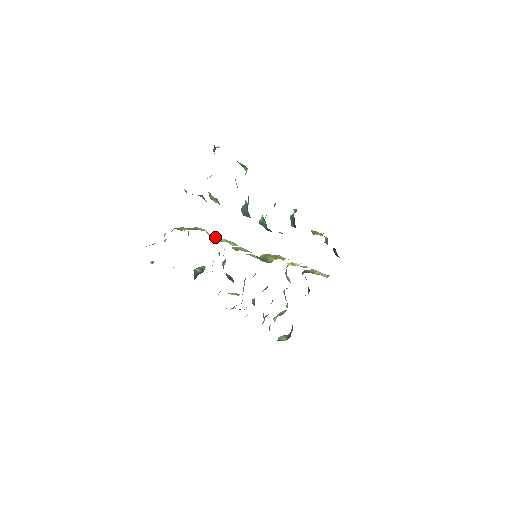
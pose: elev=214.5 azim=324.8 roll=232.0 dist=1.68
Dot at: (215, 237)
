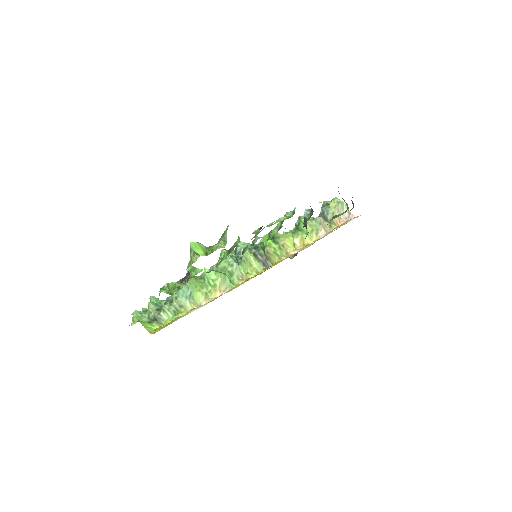
Dot at: occluded
